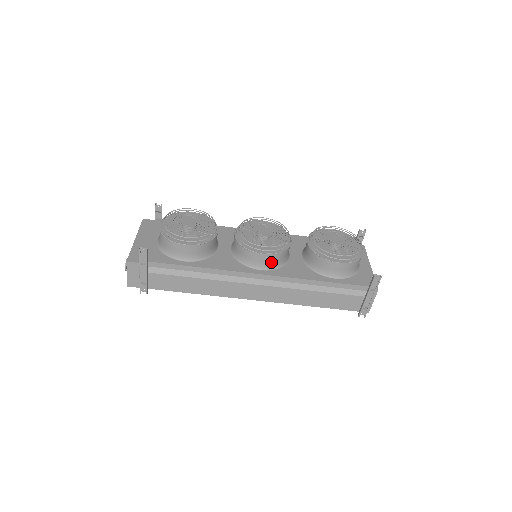
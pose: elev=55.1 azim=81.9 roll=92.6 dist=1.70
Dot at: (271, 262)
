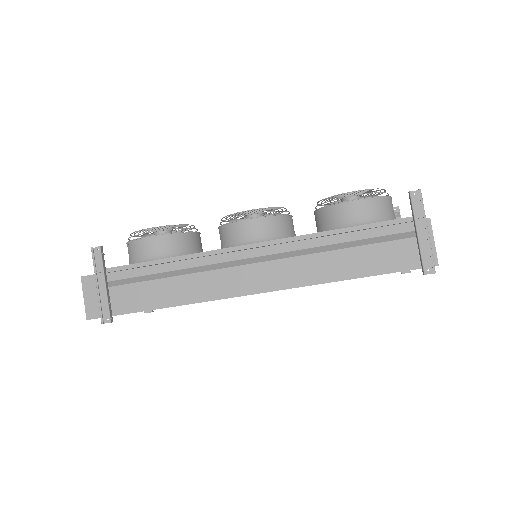
Dot at: (265, 231)
